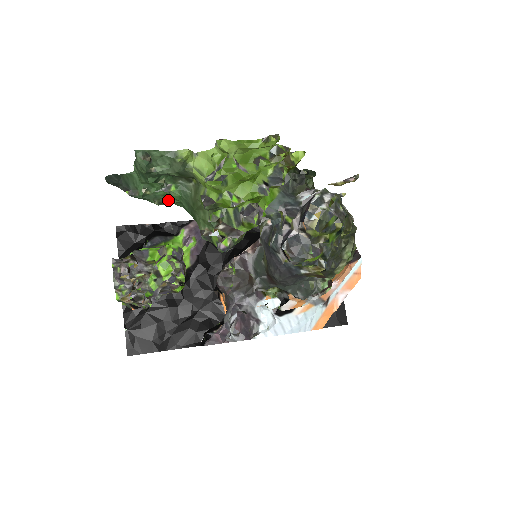
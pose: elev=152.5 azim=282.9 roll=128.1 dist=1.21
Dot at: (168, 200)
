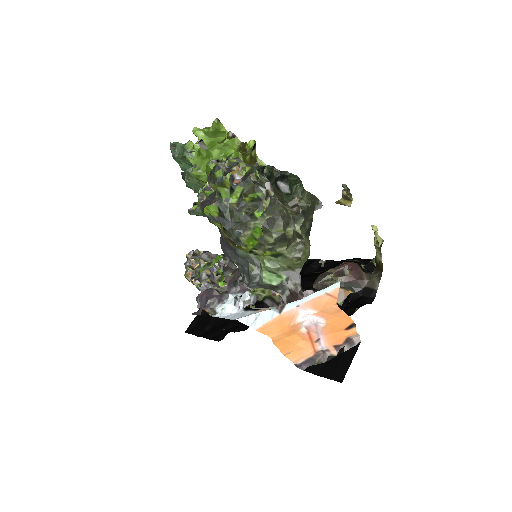
Dot at: (199, 189)
